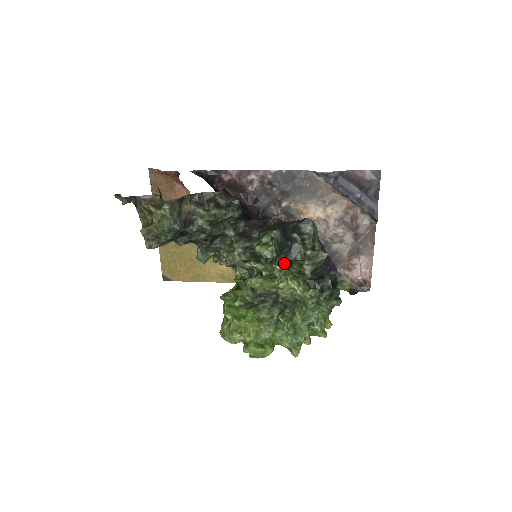
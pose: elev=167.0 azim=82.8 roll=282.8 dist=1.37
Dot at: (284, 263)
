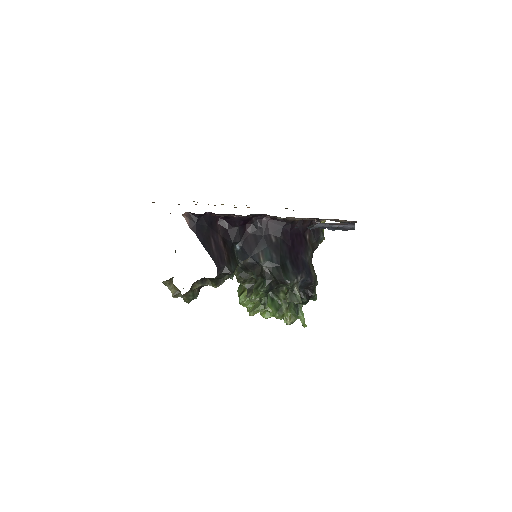
Dot at: (274, 290)
